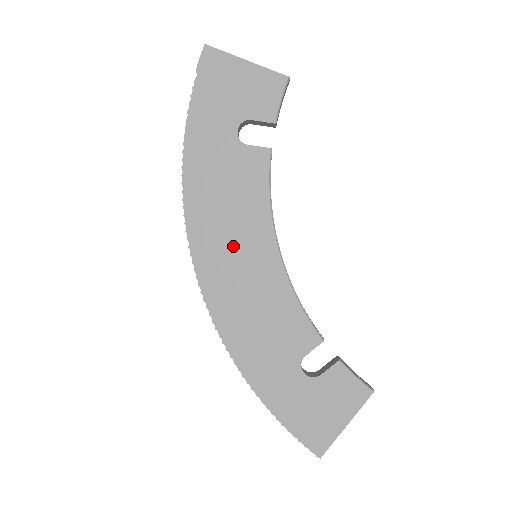
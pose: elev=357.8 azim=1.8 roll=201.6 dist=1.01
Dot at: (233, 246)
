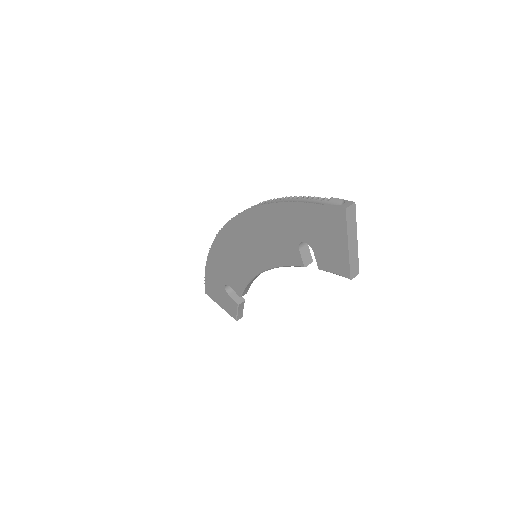
Dot at: (249, 244)
